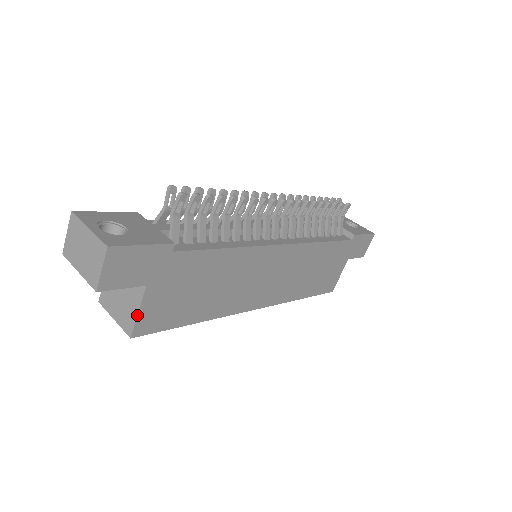
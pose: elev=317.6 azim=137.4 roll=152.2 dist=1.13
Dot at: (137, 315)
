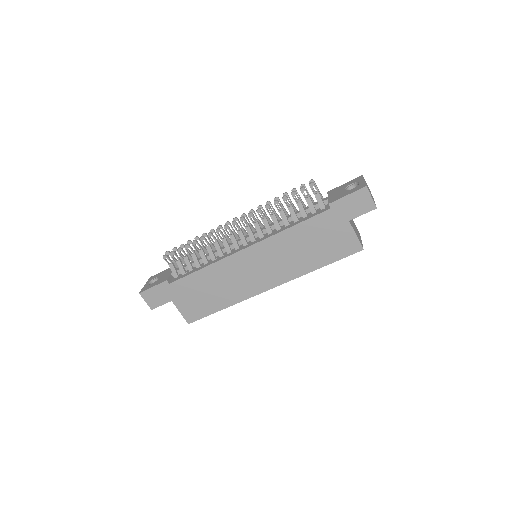
Dot at: (181, 314)
